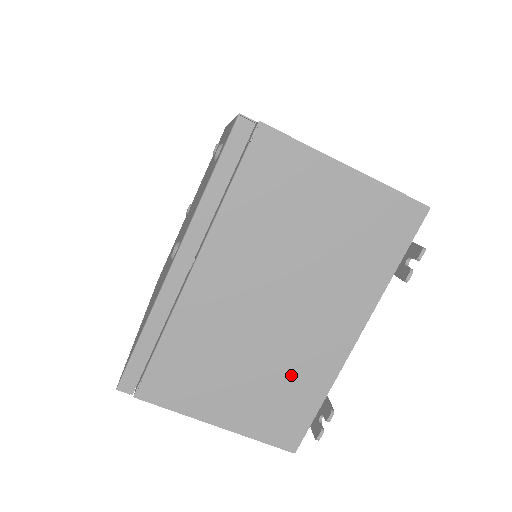
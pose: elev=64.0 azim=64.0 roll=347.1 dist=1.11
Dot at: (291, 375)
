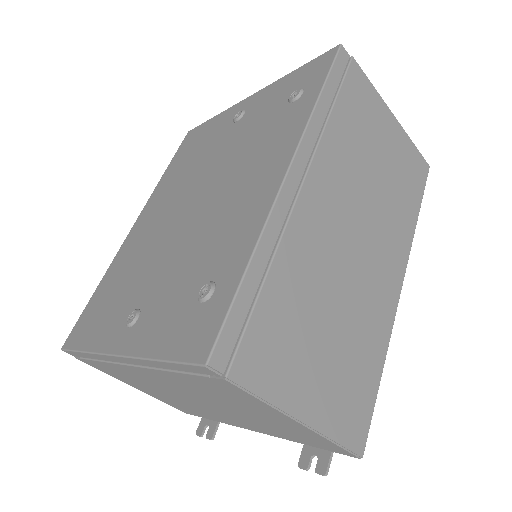
Dot at: (196, 409)
